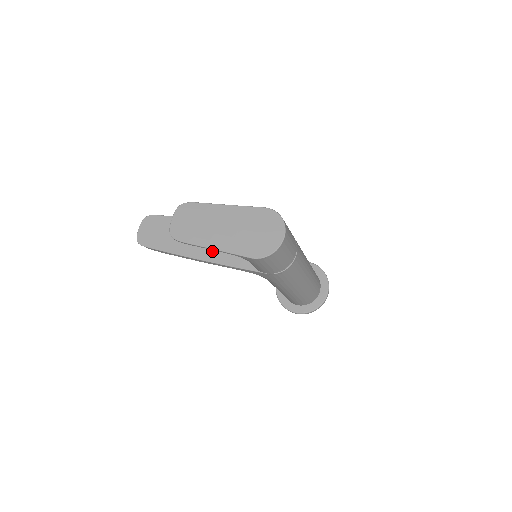
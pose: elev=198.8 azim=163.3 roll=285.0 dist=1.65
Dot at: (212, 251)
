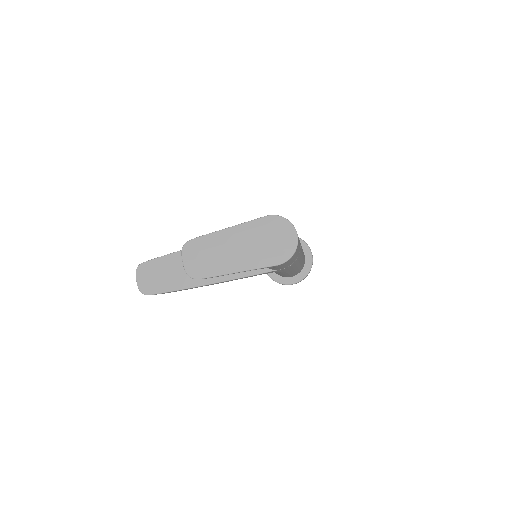
Dot at: occluded
